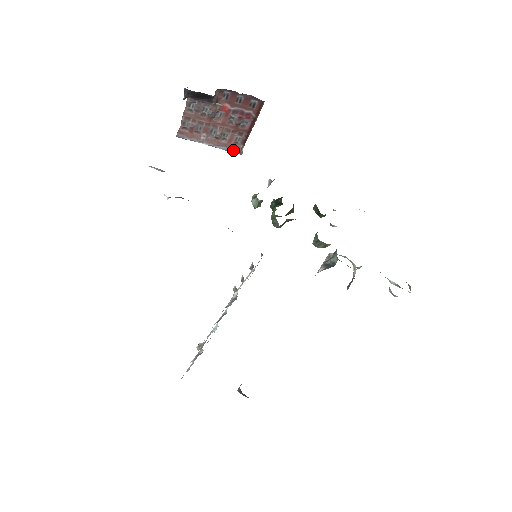
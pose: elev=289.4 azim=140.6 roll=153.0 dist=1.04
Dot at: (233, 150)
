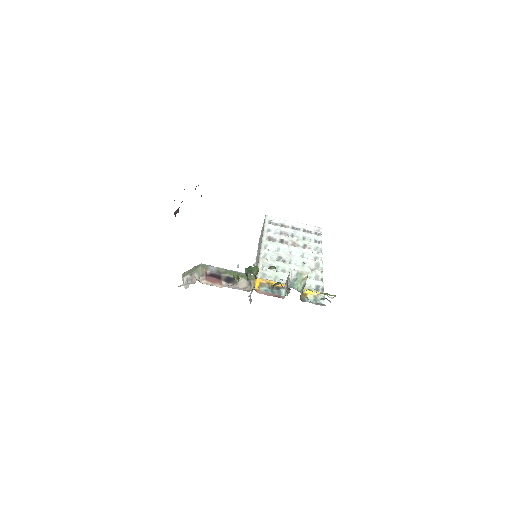
Dot at: occluded
